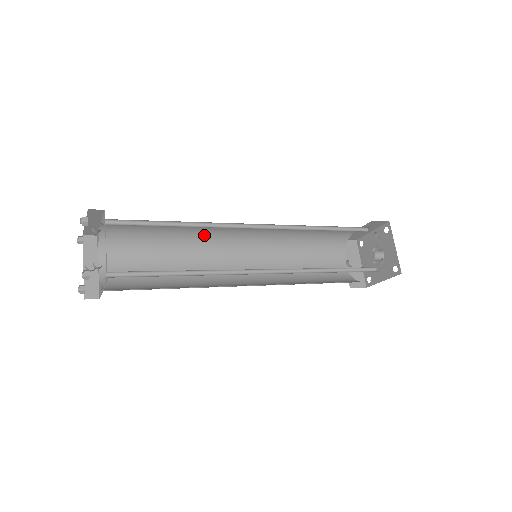
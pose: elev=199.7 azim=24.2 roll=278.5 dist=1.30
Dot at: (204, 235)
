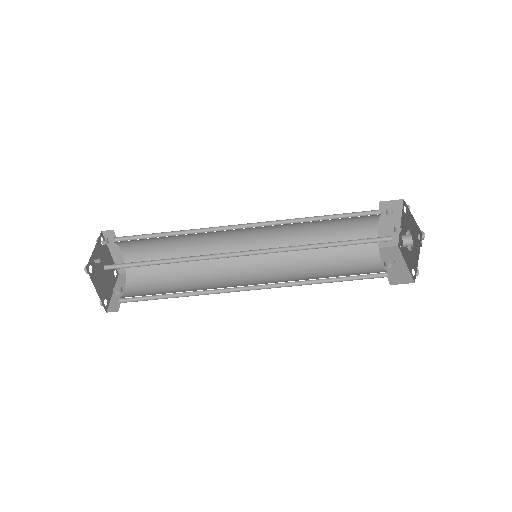
Dot at: occluded
